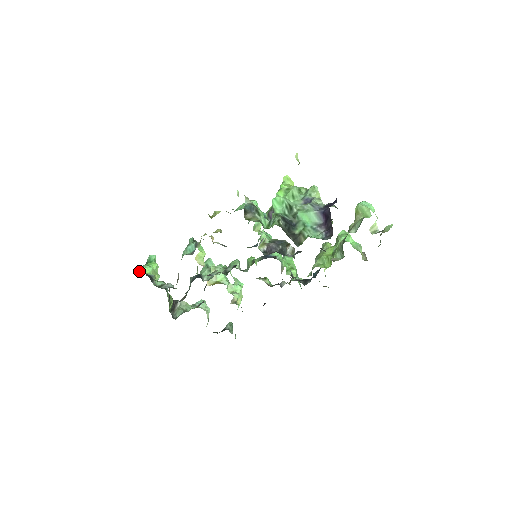
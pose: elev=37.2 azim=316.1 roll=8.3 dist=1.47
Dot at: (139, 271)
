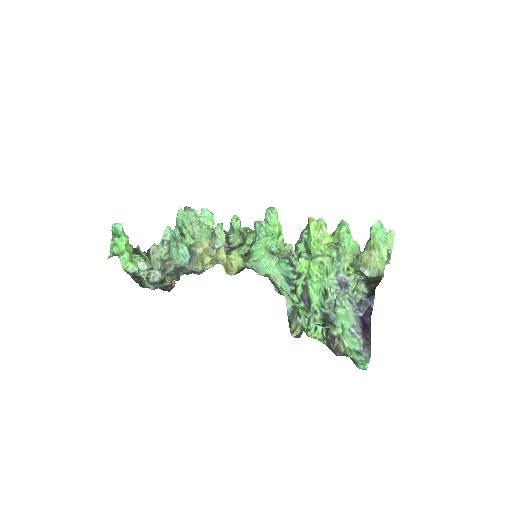
Dot at: (110, 252)
